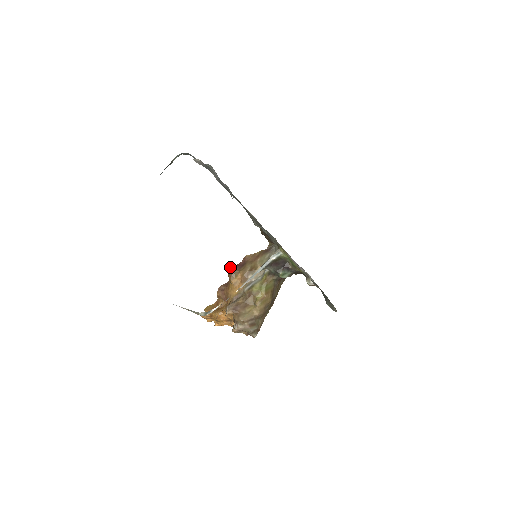
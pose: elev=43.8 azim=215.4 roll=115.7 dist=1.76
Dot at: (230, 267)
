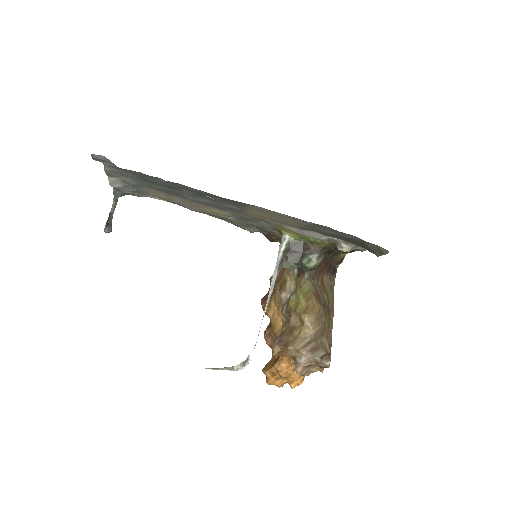
Dot at: occluded
